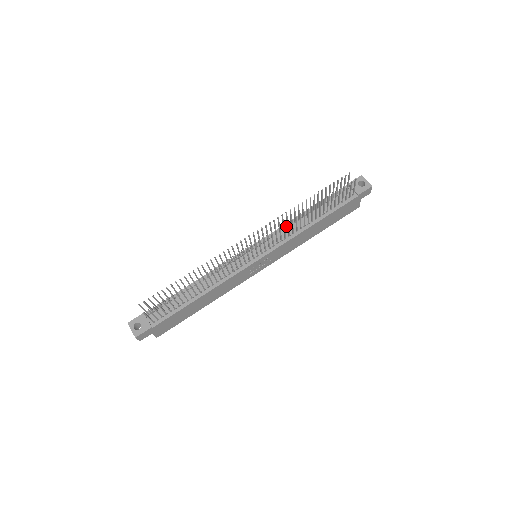
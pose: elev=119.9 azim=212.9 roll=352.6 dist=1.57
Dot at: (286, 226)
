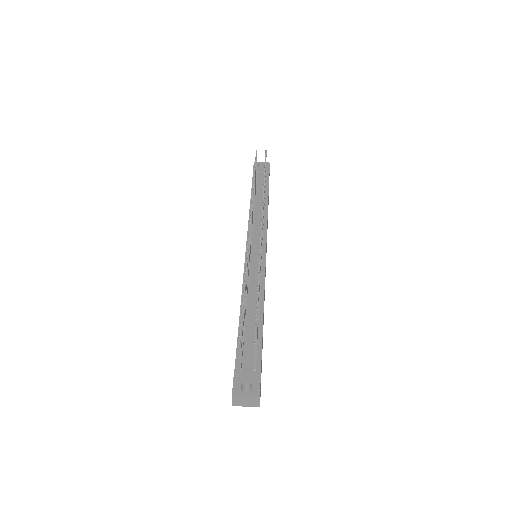
Dot at: occluded
